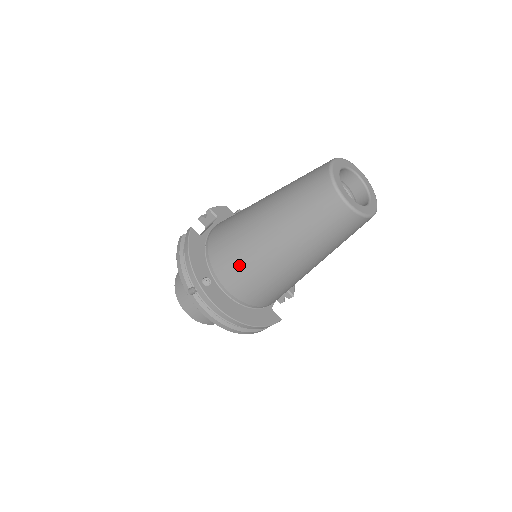
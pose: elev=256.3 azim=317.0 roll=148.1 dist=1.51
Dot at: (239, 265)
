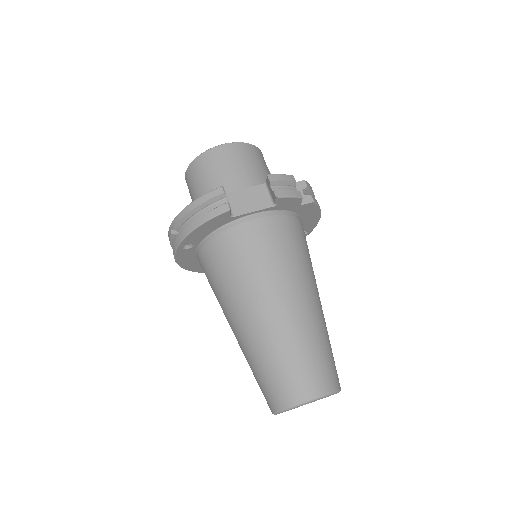
Dot at: (213, 282)
